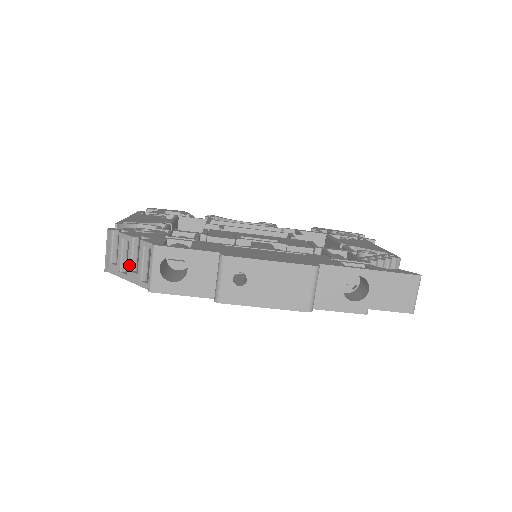
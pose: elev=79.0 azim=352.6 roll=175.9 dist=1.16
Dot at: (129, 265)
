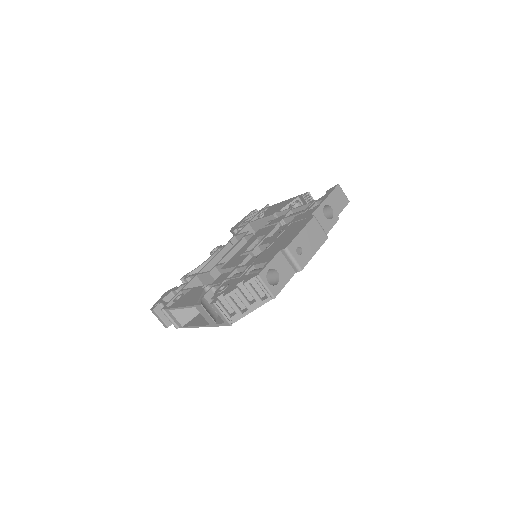
Dot at: (246, 303)
